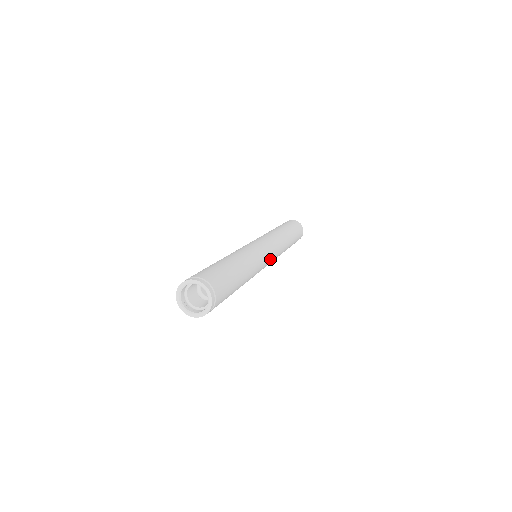
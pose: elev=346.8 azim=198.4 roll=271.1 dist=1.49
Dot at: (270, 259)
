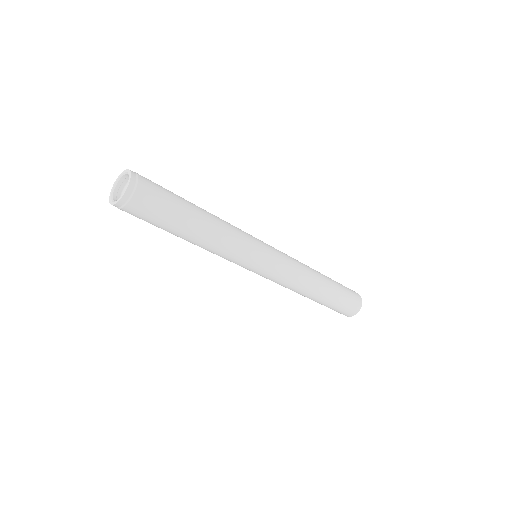
Dot at: (269, 259)
